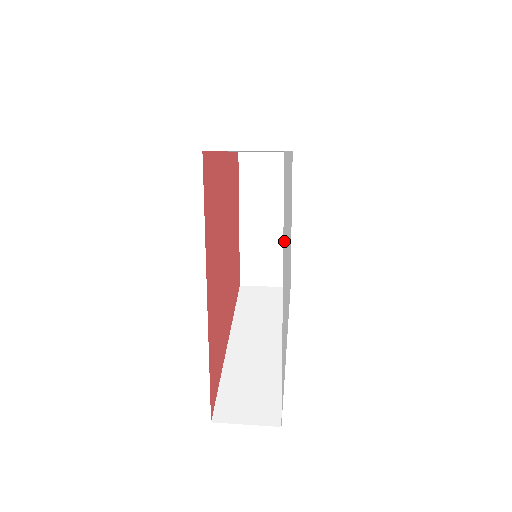
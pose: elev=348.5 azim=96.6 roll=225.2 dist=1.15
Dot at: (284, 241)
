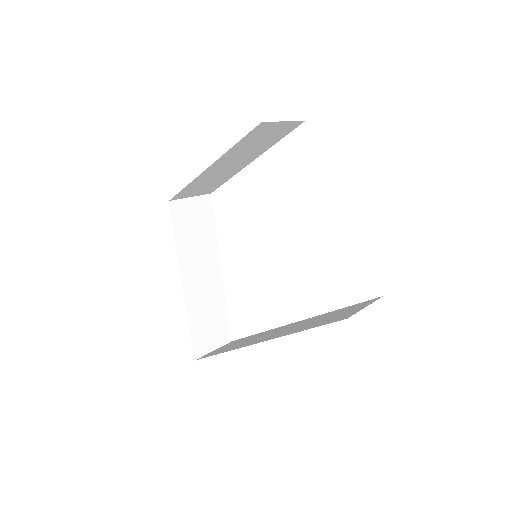
Dot at: occluded
